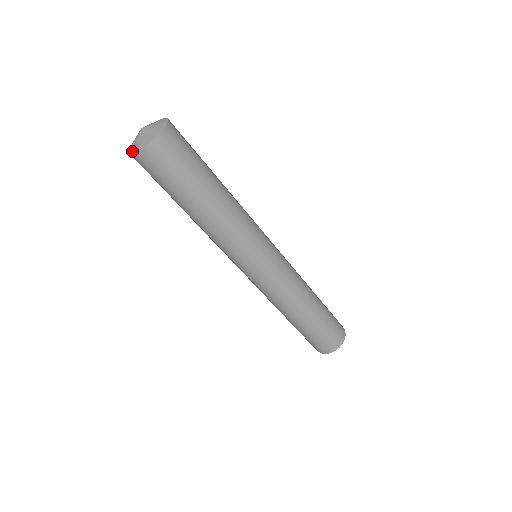
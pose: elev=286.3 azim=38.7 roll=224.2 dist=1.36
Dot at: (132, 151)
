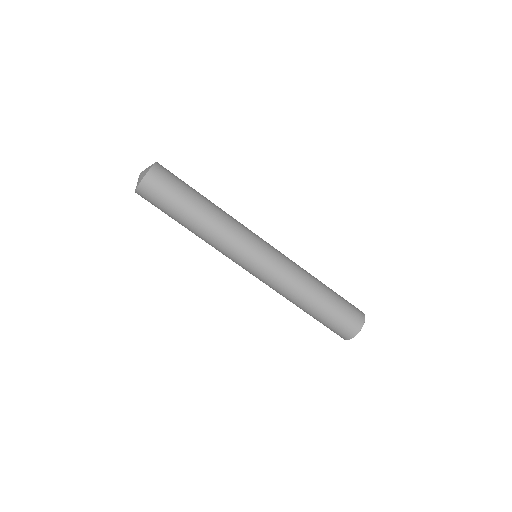
Dot at: (135, 189)
